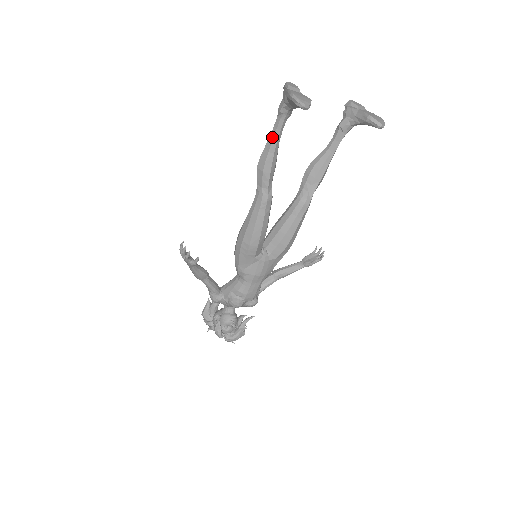
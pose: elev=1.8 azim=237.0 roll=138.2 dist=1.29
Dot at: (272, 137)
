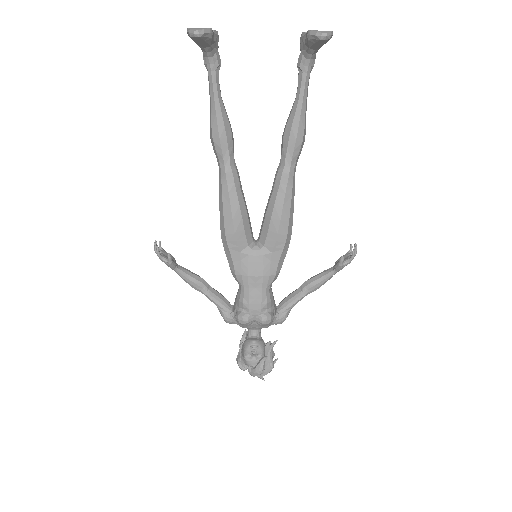
Dot at: (210, 97)
